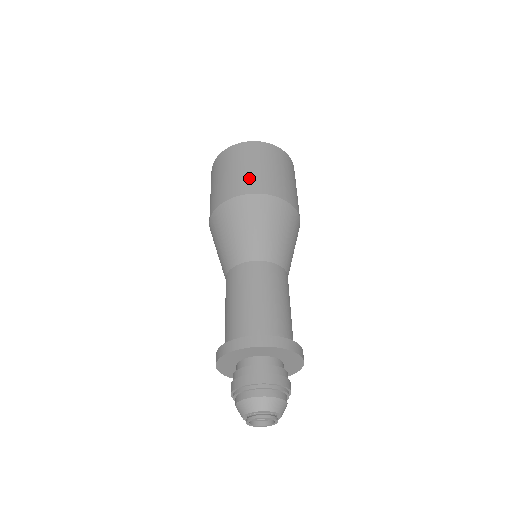
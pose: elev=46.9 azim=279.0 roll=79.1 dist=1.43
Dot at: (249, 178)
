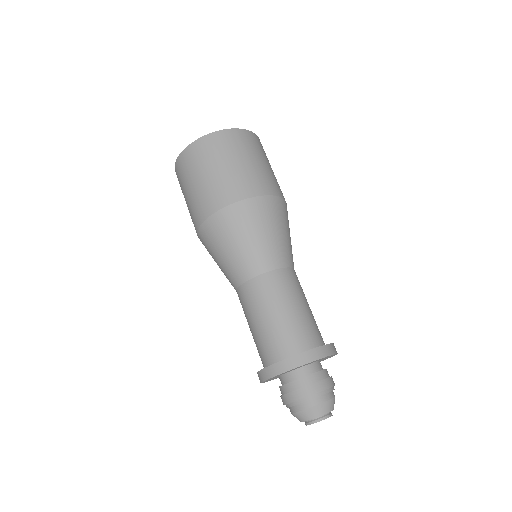
Dot at: (221, 185)
